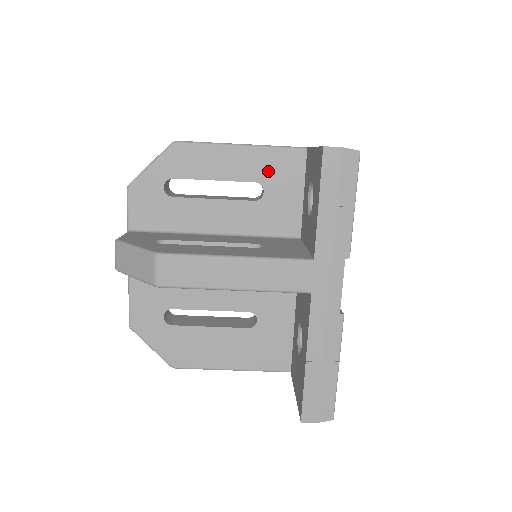
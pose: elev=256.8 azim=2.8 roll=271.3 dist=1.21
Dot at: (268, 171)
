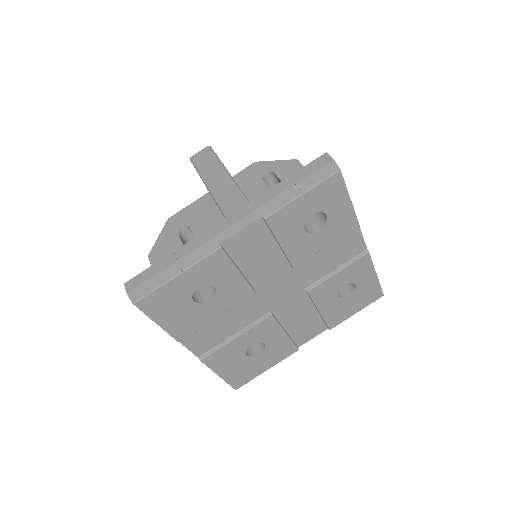
Dot at: occluded
